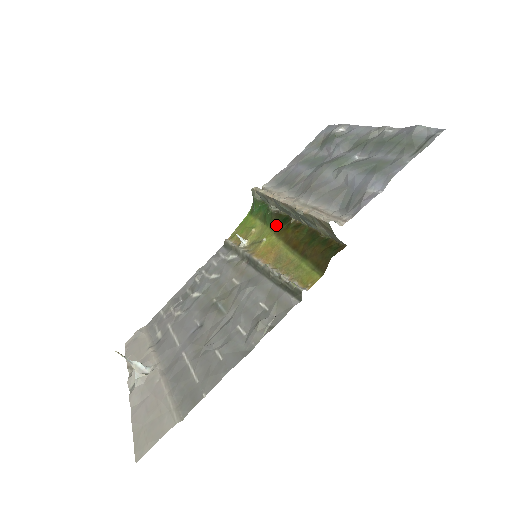
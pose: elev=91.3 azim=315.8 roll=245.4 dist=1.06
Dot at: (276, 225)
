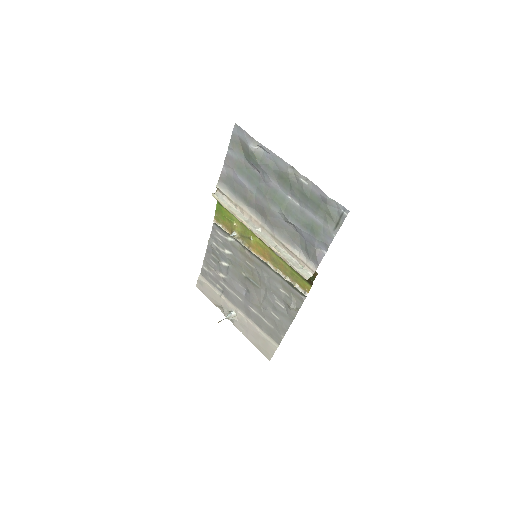
Dot at: occluded
